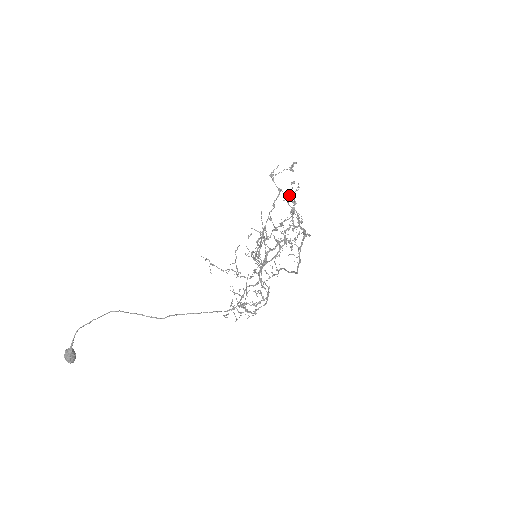
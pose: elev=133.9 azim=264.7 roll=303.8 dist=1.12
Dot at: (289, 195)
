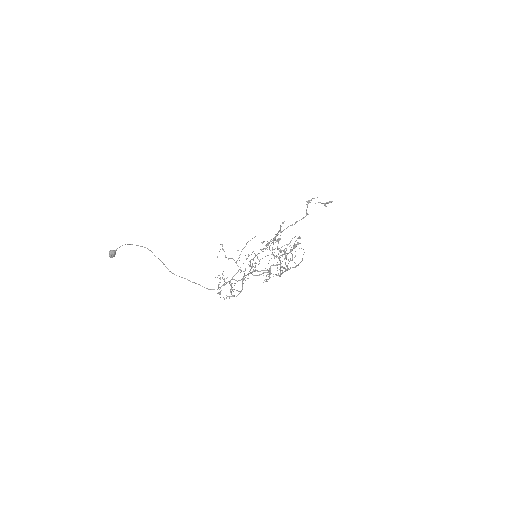
Dot at: occluded
